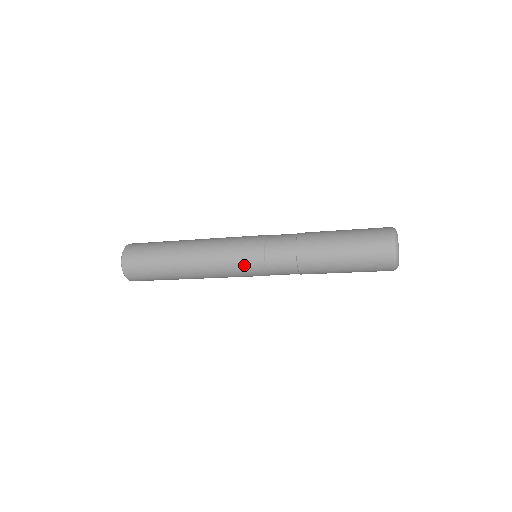
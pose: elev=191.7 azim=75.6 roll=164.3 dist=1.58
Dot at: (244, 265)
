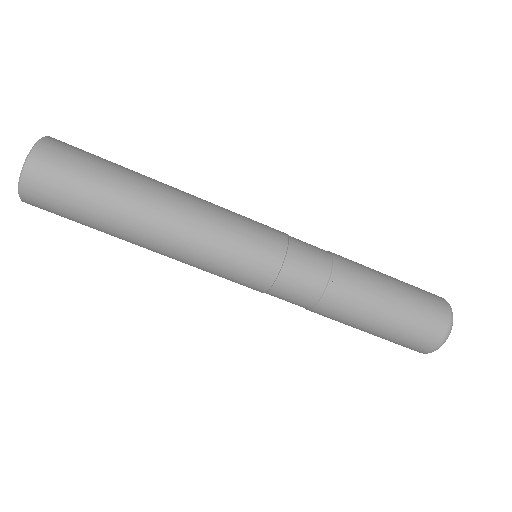
Dot at: (252, 246)
